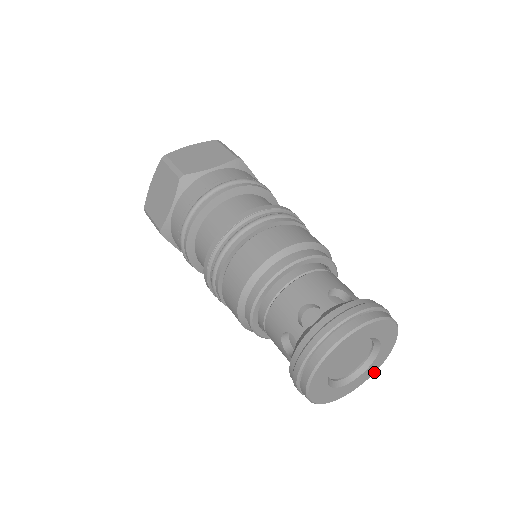
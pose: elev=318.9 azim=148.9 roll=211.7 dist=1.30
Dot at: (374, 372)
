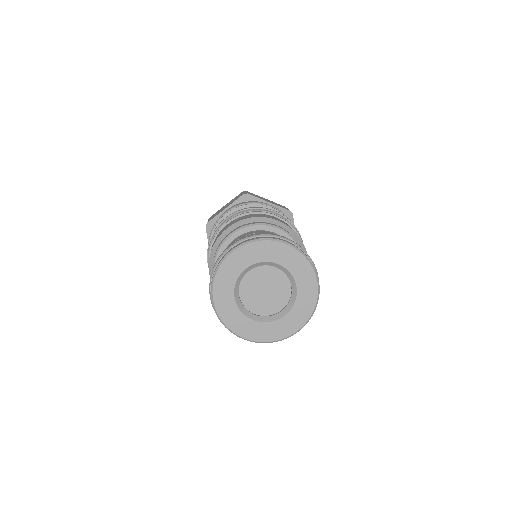
Dot at: (280, 339)
